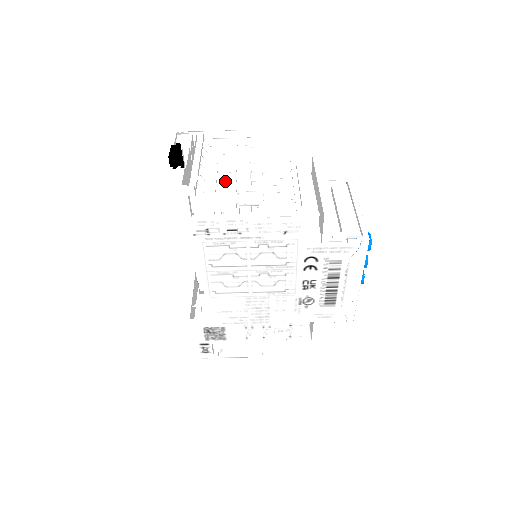
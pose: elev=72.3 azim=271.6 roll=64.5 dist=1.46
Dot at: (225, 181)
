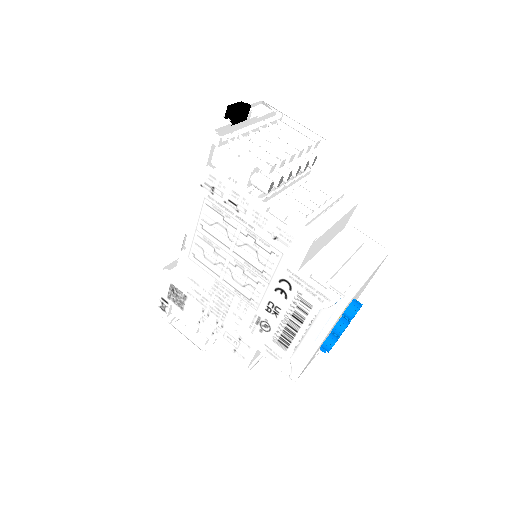
Dot at: (257, 156)
